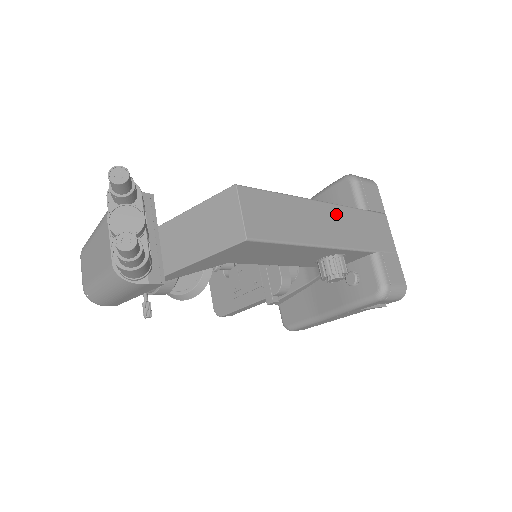
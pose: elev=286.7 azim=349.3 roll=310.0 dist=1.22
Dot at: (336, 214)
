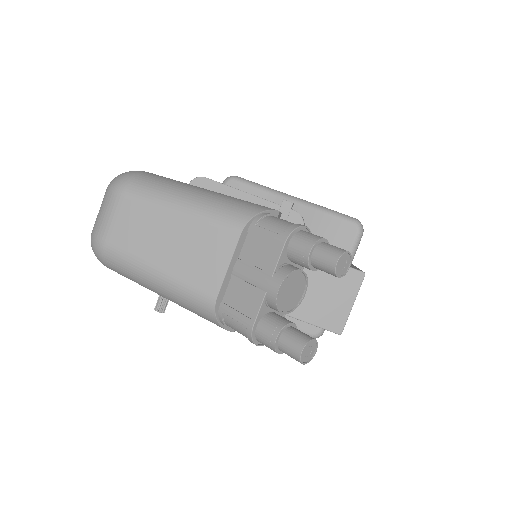
Dot at: occluded
